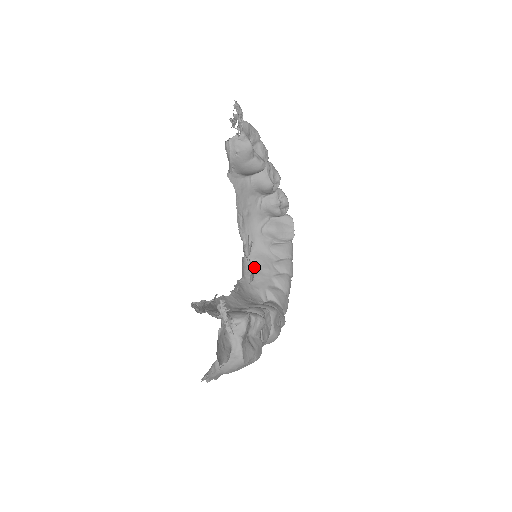
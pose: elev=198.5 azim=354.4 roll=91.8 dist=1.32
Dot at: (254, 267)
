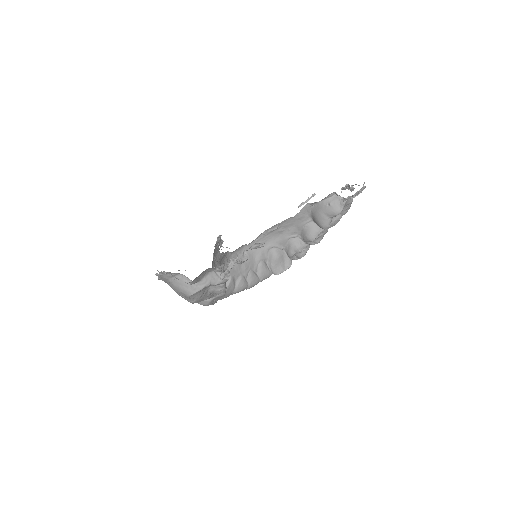
Dot at: (242, 257)
